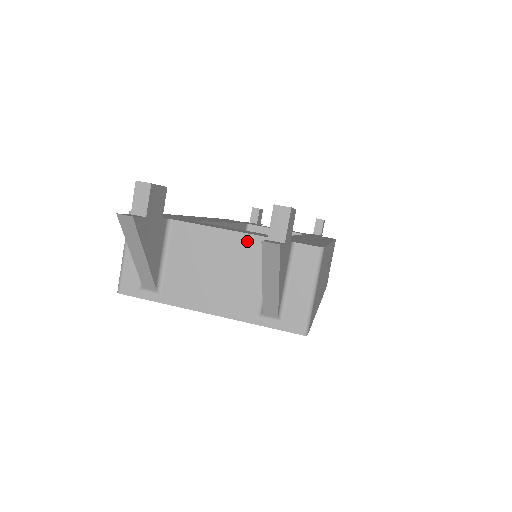
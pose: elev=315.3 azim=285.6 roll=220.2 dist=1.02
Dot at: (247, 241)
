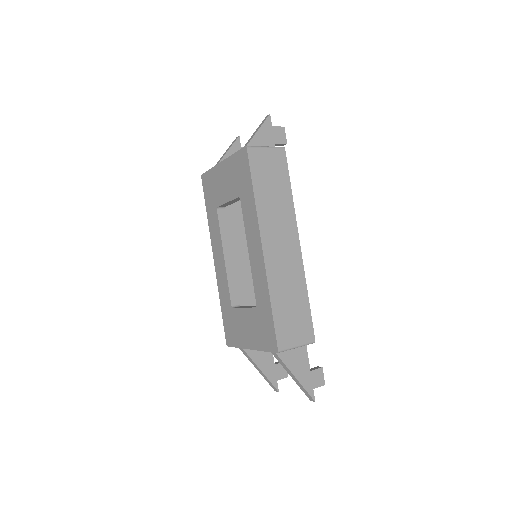
Dot at: occluded
